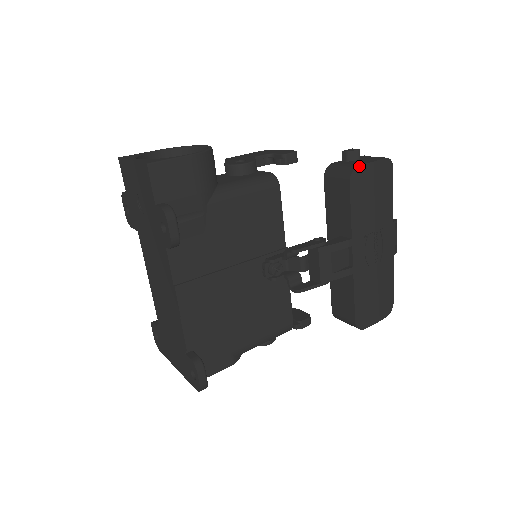
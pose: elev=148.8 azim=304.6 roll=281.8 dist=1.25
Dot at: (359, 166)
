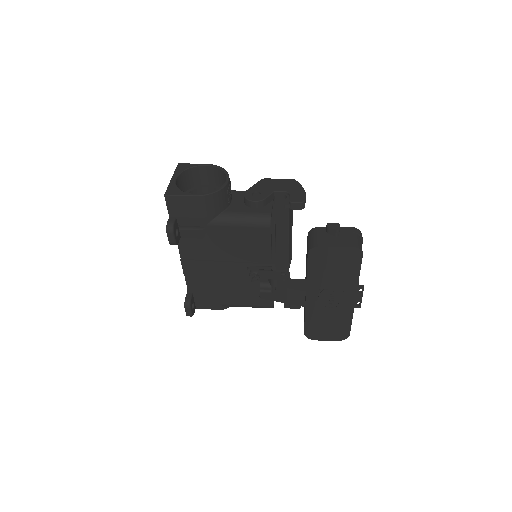
Dot at: (319, 247)
